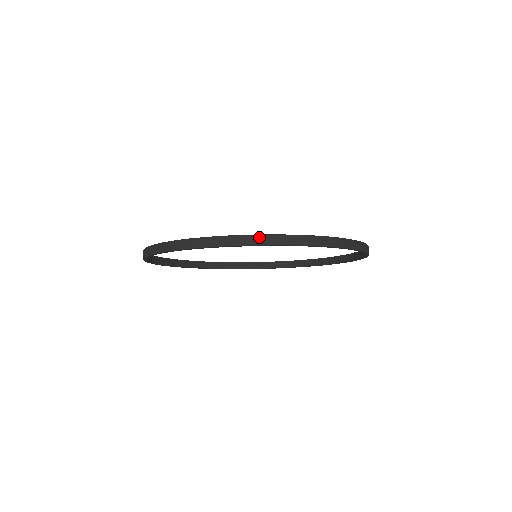
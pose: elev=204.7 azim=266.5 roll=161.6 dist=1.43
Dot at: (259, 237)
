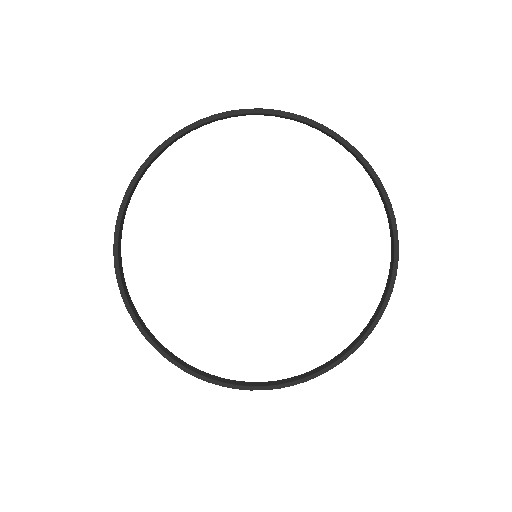
Dot at: occluded
